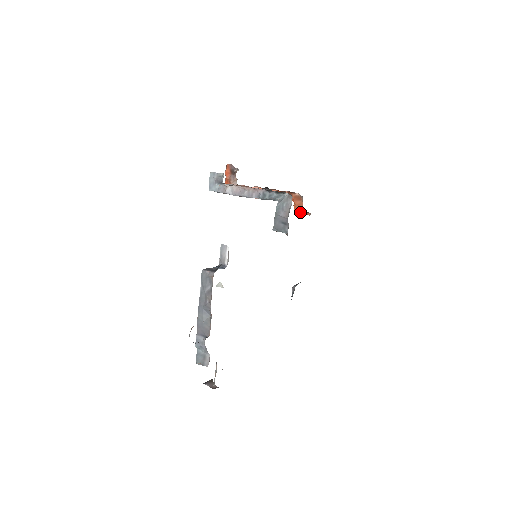
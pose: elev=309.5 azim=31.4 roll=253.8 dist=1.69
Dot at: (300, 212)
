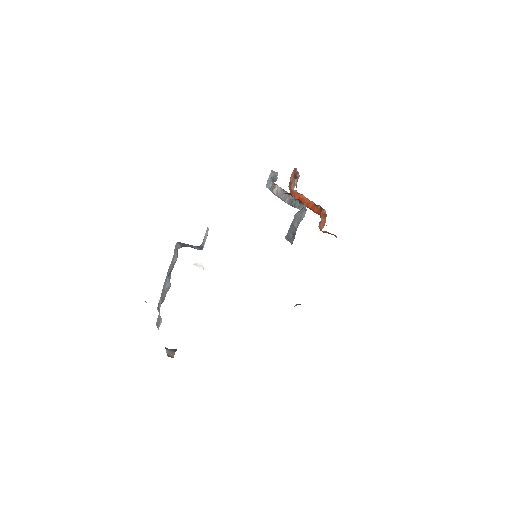
Dot at: (323, 231)
